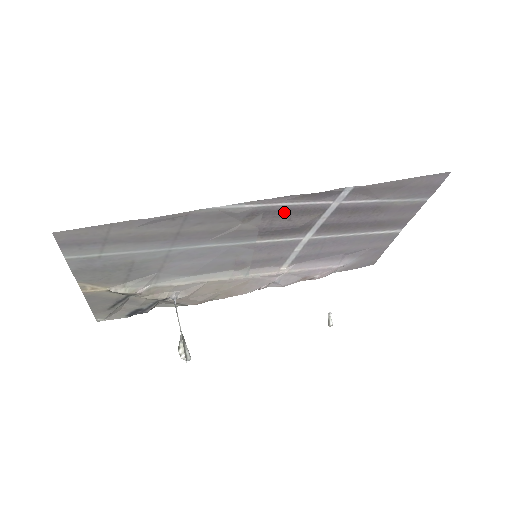
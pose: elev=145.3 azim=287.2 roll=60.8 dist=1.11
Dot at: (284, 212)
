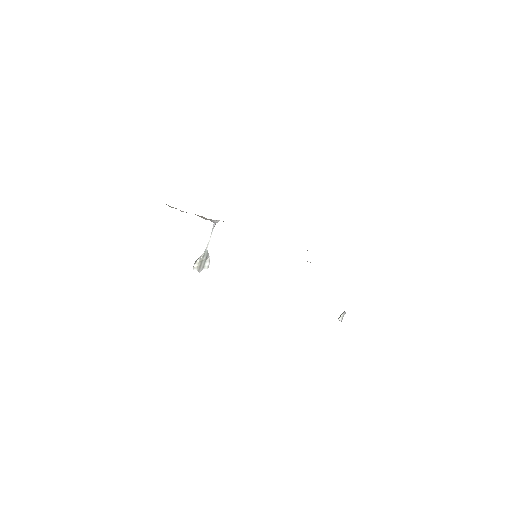
Dot at: occluded
